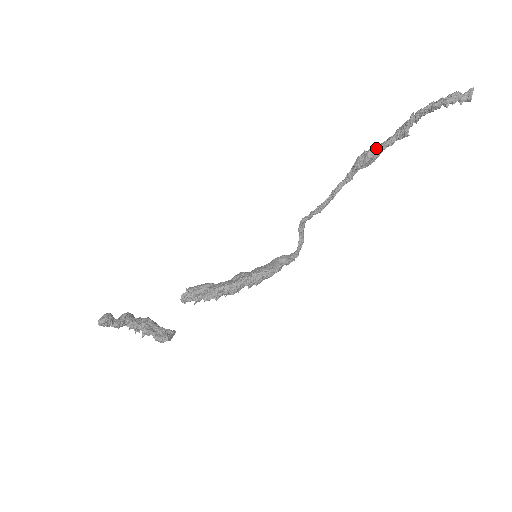
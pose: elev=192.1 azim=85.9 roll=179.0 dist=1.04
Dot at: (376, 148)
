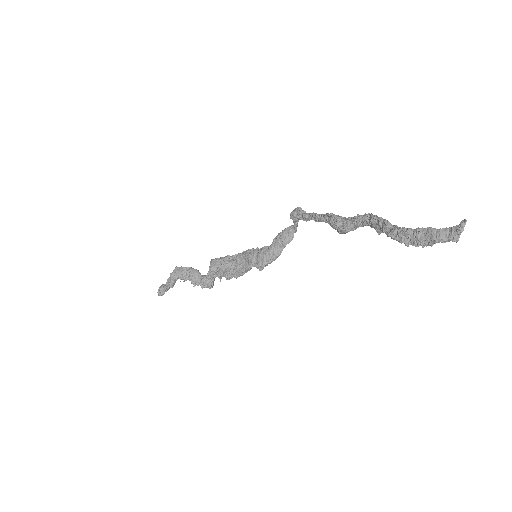
Dot at: (348, 231)
